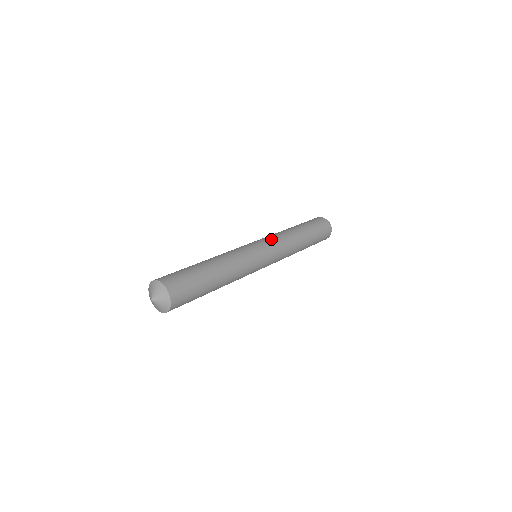
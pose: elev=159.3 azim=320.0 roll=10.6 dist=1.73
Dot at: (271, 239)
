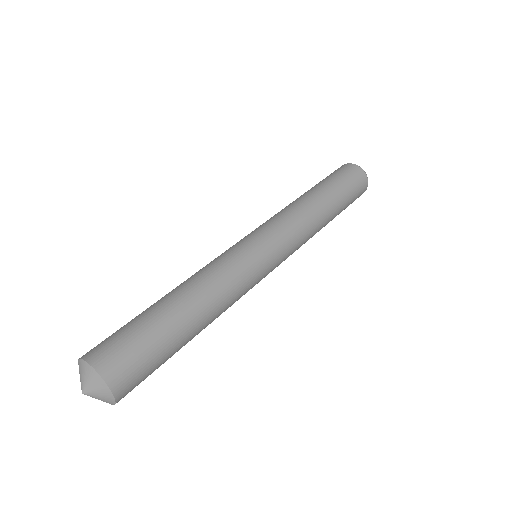
Dot at: (285, 232)
